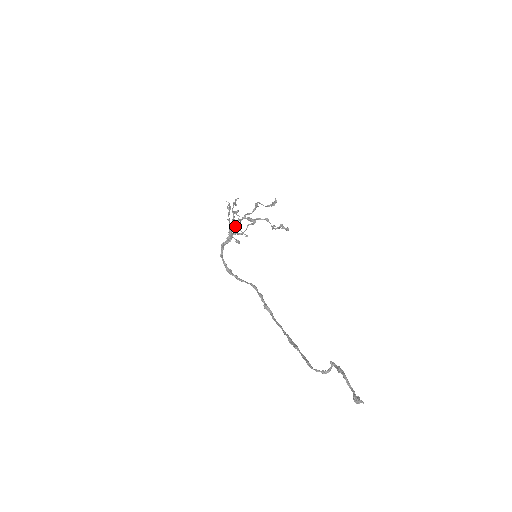
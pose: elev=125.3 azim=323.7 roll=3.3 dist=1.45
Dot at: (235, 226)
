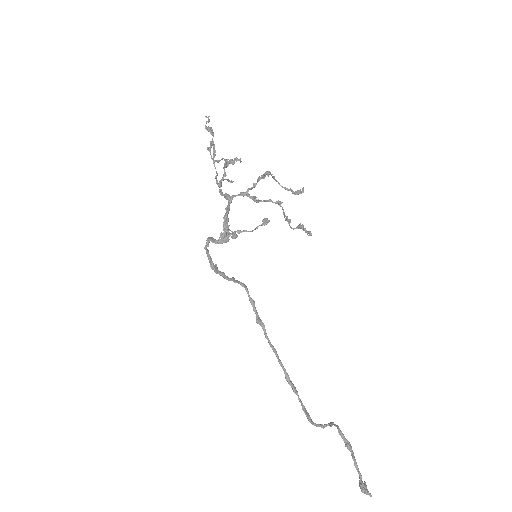
Dot at: (215, 160)
